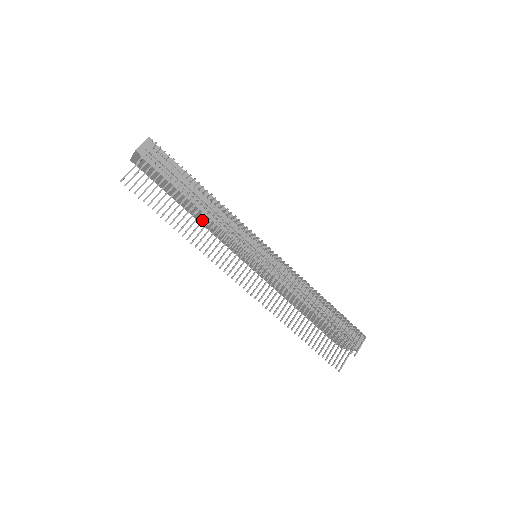
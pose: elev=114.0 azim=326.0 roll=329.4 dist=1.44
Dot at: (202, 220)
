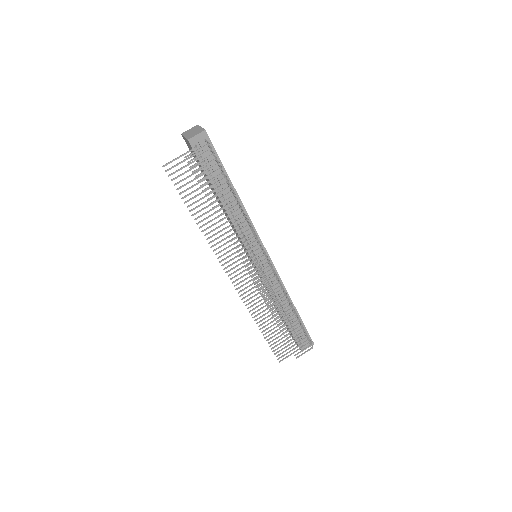
Dot at: occluded
